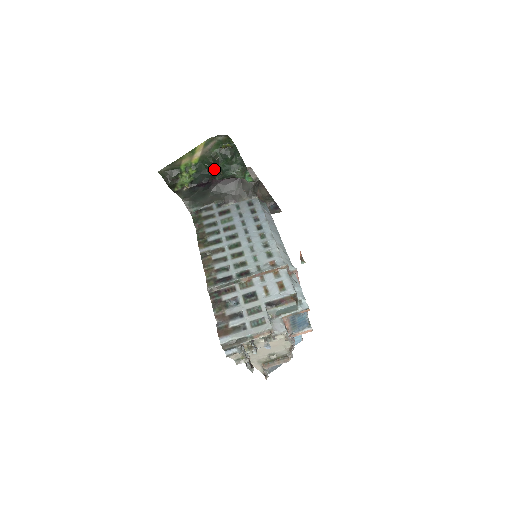
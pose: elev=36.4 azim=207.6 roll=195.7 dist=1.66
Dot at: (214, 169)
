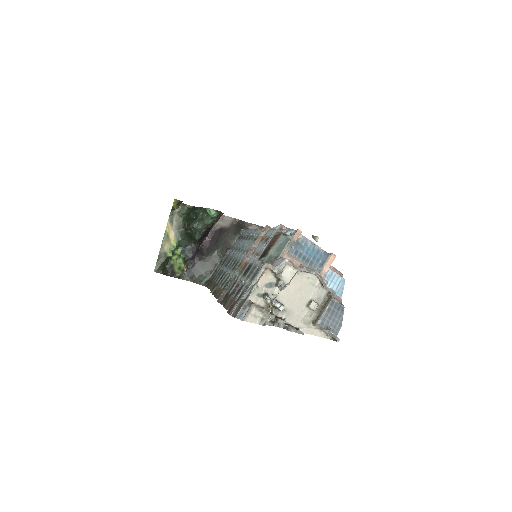
Dot at: (190, 234)
